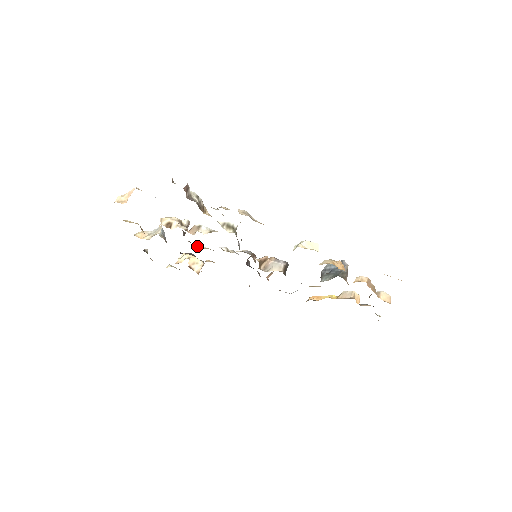
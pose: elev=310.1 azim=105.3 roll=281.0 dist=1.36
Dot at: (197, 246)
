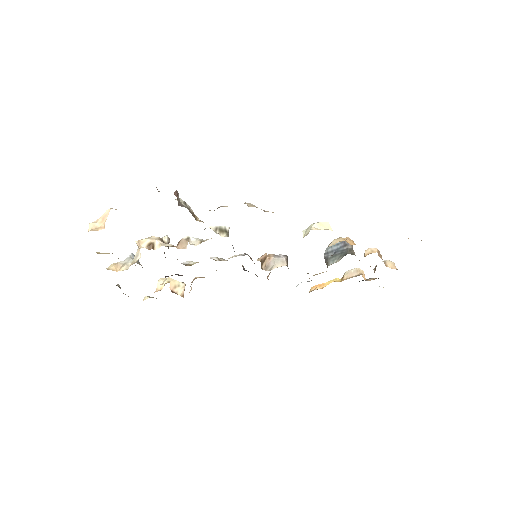
Dot at: (186, 263)
